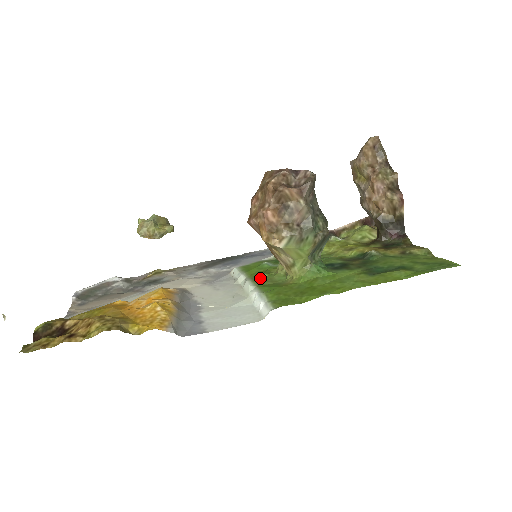
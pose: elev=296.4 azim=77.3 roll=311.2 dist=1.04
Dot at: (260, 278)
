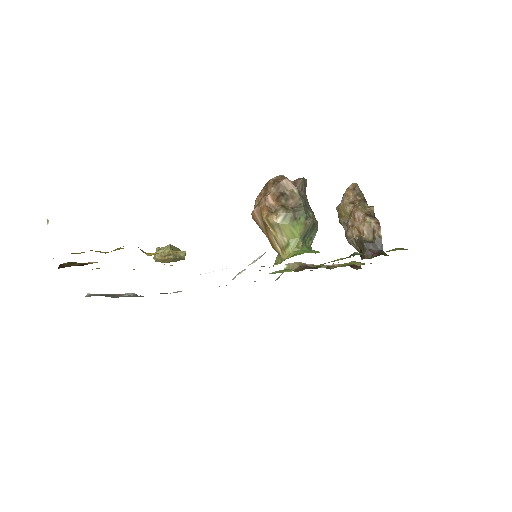
Dot at: occluded
